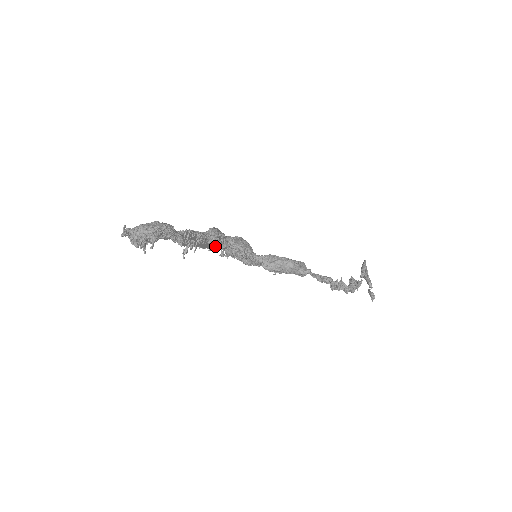
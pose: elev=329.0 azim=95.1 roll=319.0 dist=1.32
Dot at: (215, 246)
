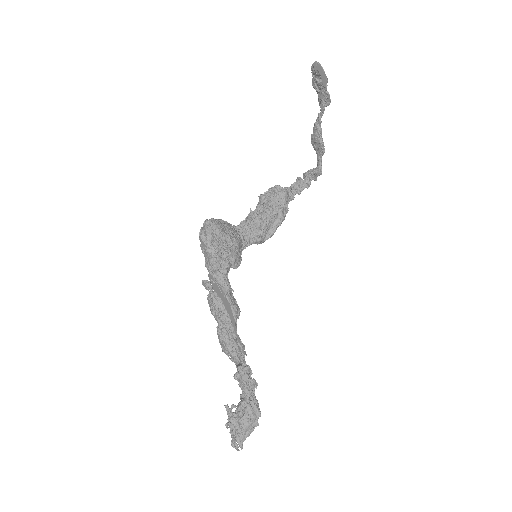
Dot at: occluded
